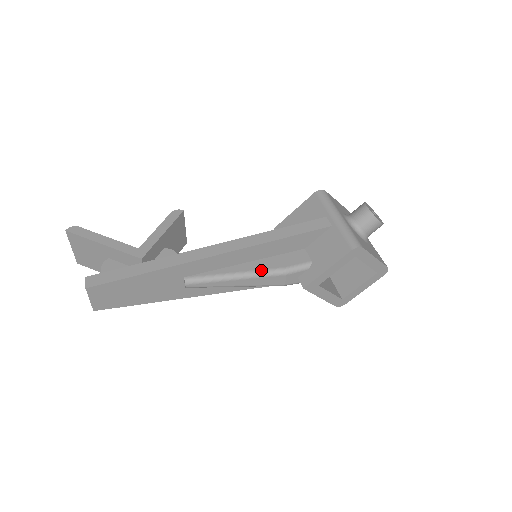
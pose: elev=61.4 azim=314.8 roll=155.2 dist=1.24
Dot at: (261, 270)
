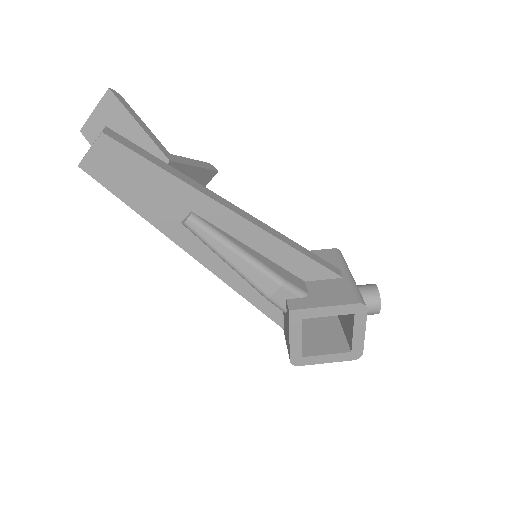
Dot at: (263, 263)
